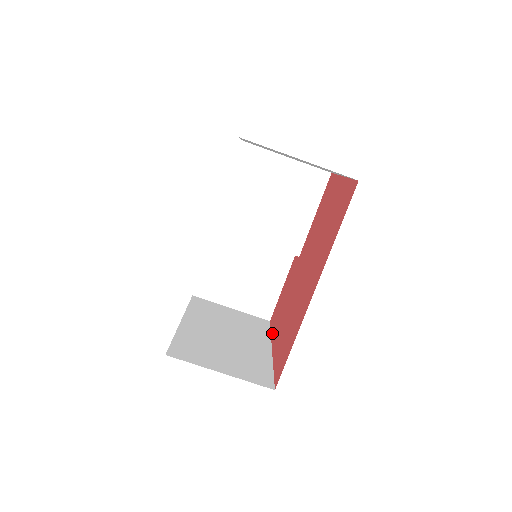
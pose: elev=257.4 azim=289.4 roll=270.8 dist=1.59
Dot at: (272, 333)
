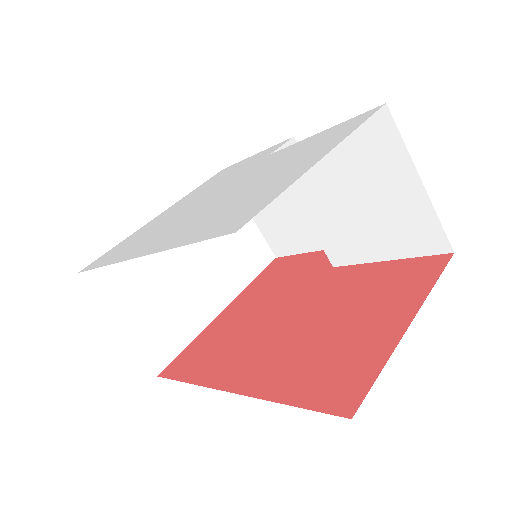
Dot at: (249, 286)
